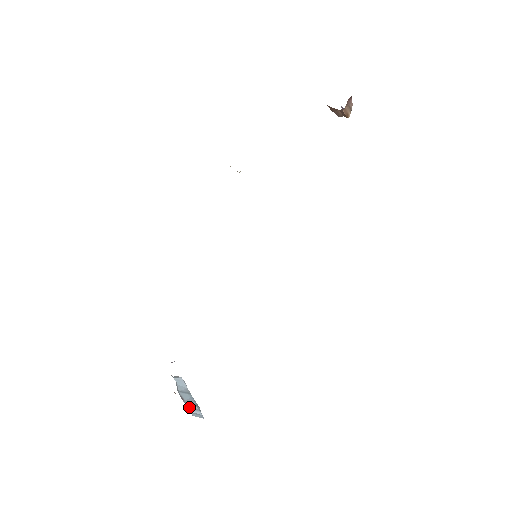
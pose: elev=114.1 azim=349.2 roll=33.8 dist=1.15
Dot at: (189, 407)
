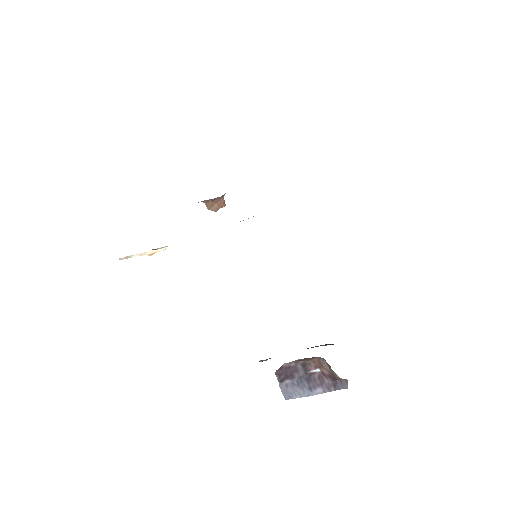
Dot at: occluded
